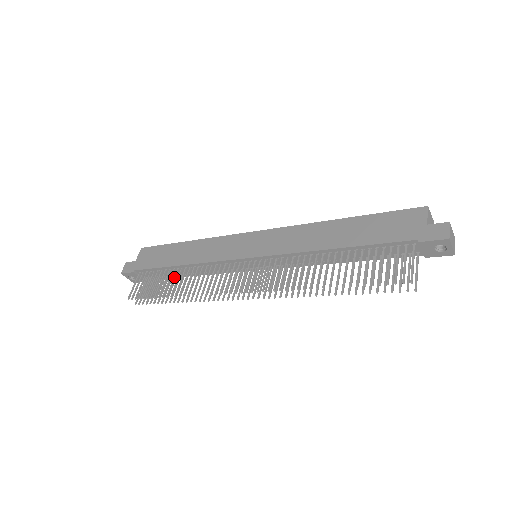
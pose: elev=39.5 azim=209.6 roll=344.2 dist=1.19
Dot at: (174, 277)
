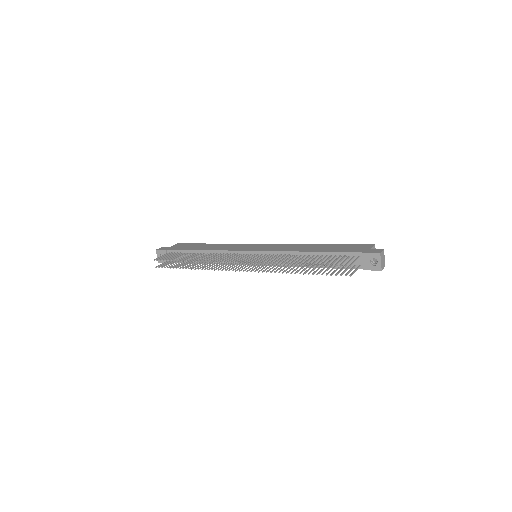
Dot at: (194, 255)
